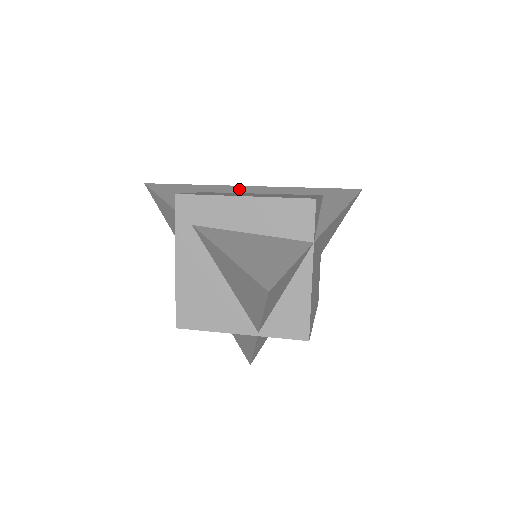
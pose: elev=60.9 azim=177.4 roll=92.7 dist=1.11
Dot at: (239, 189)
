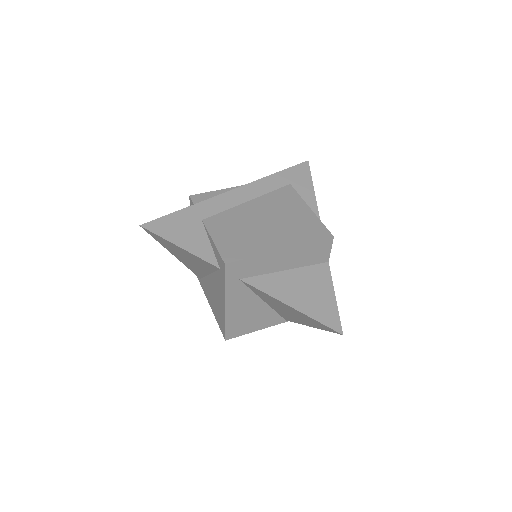
Dot at: (226, 201)
